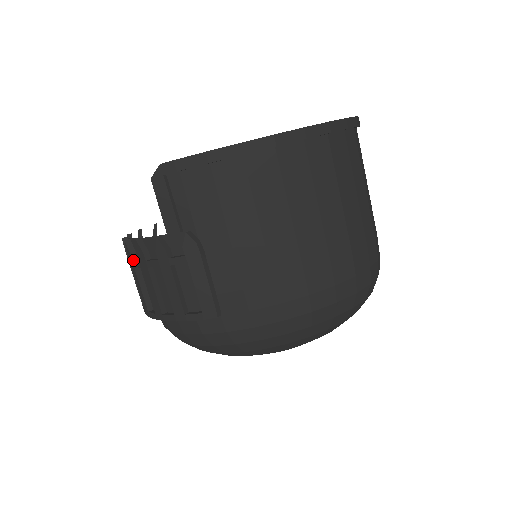
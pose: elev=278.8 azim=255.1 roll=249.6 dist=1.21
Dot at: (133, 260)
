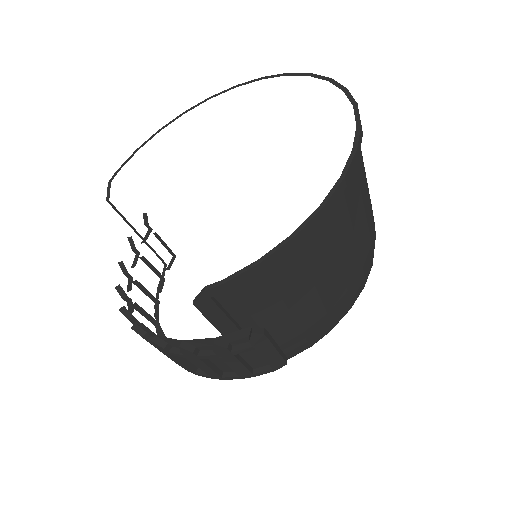
Dot at: (169, 352)
